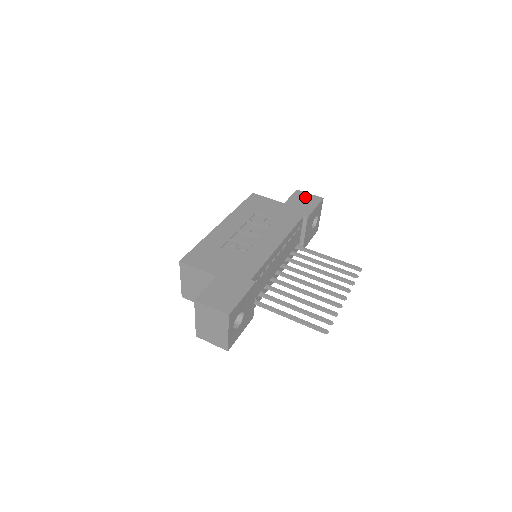
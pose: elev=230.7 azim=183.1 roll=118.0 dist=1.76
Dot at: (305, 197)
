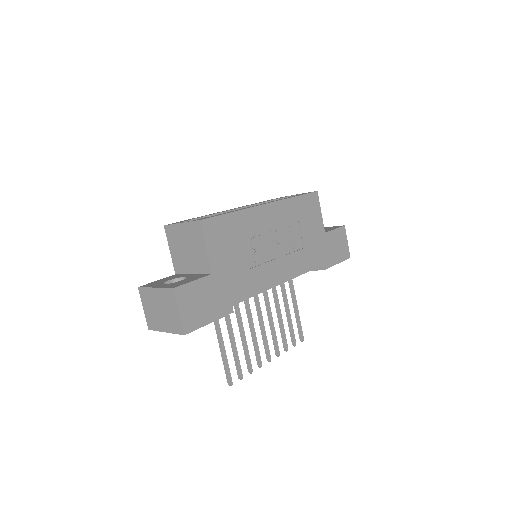
Dot at: (342, 242)
